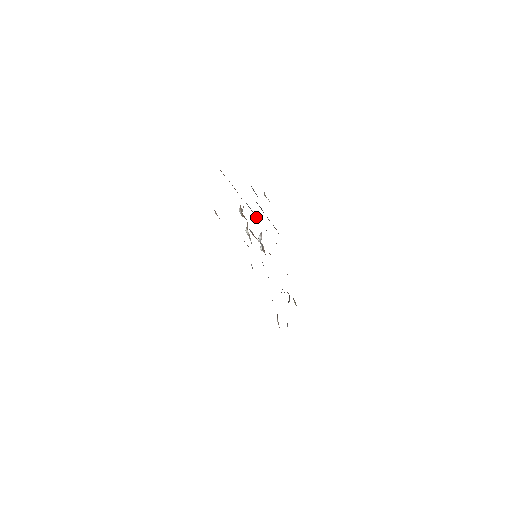
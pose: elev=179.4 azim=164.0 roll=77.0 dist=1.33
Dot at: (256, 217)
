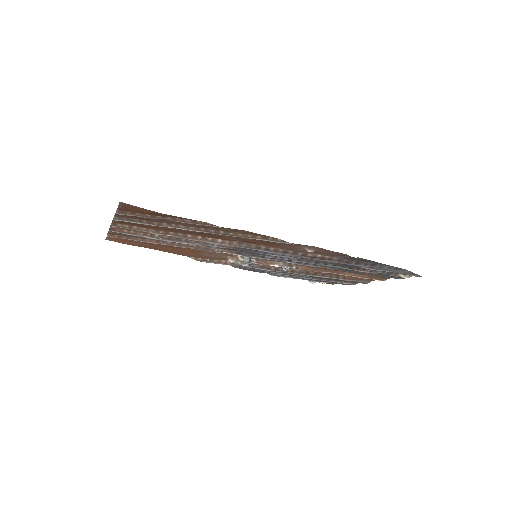
Dot at: (276, 270)
